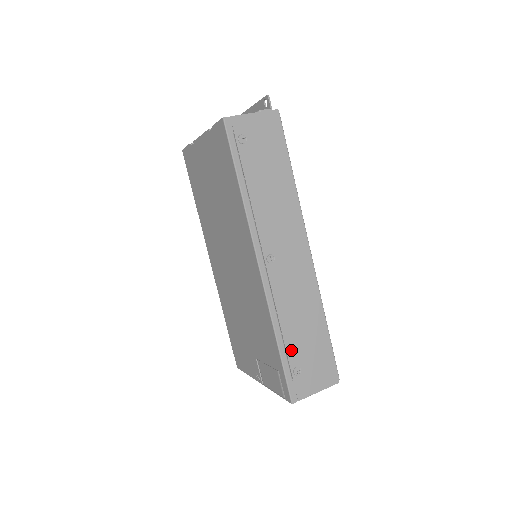
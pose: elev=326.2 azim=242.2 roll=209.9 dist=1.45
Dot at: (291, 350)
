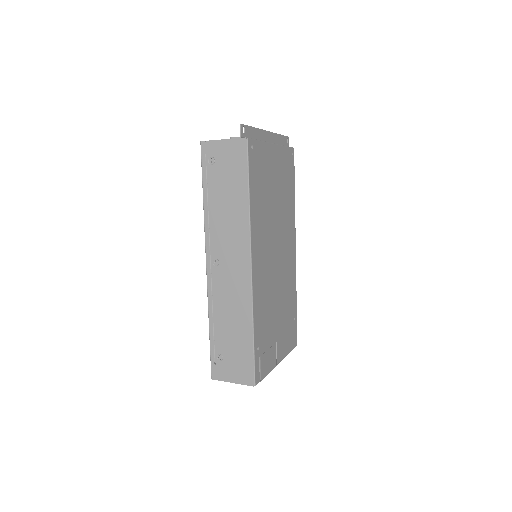
Dot at: (218, 339)
